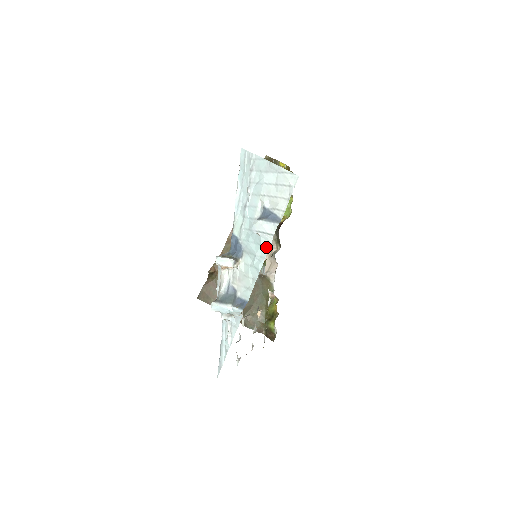
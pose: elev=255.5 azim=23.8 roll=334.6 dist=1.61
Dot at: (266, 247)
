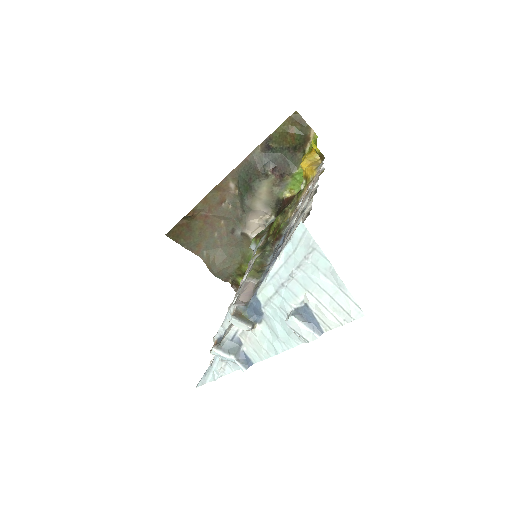
Dot at: (295, 342)
